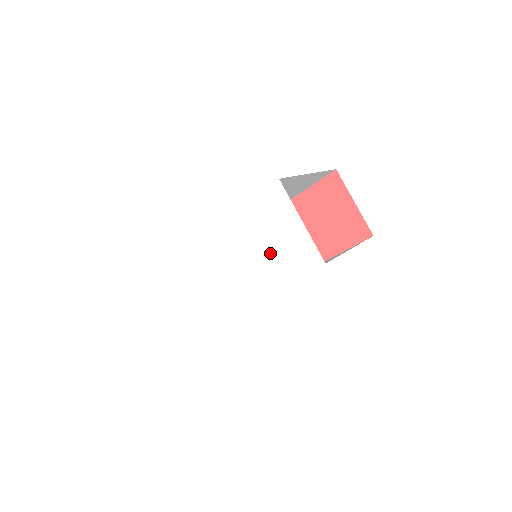
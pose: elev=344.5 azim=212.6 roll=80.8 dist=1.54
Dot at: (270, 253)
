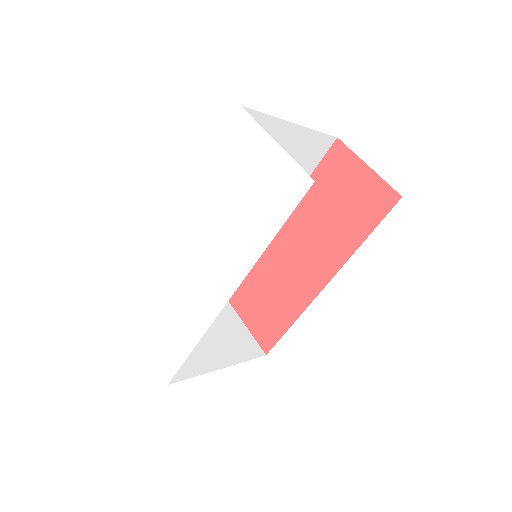
Dot at: (248, 204)
